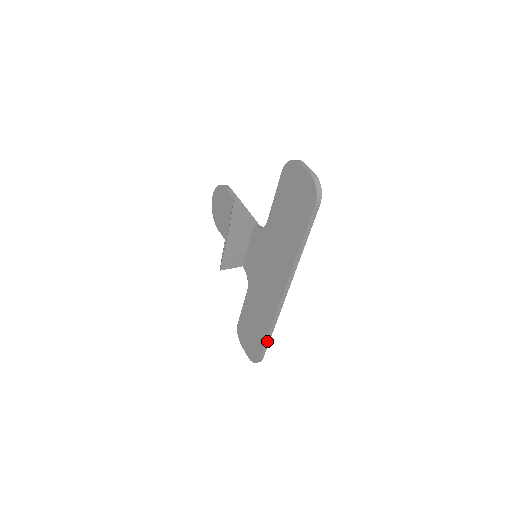
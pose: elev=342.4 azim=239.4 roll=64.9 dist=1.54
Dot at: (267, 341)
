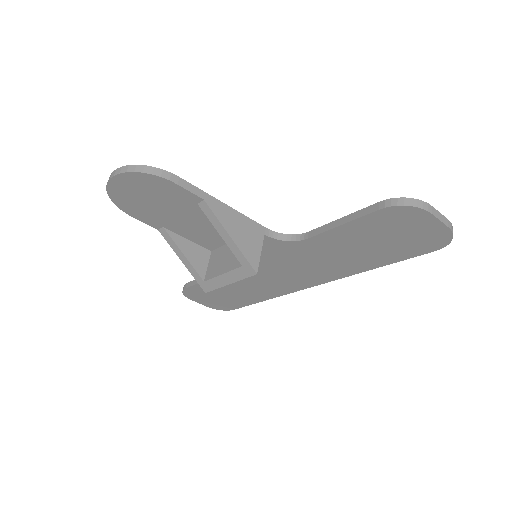
Dot at: (254, 302)
